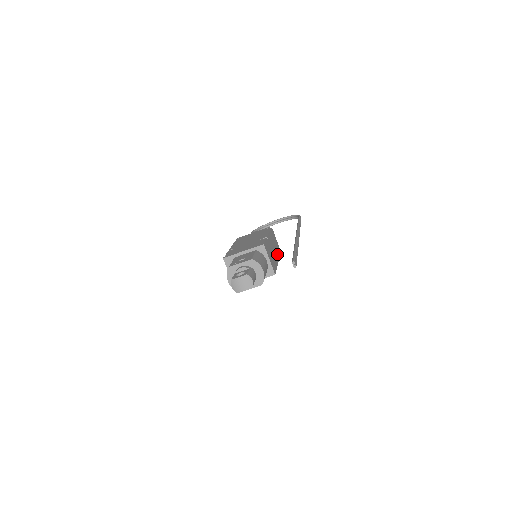
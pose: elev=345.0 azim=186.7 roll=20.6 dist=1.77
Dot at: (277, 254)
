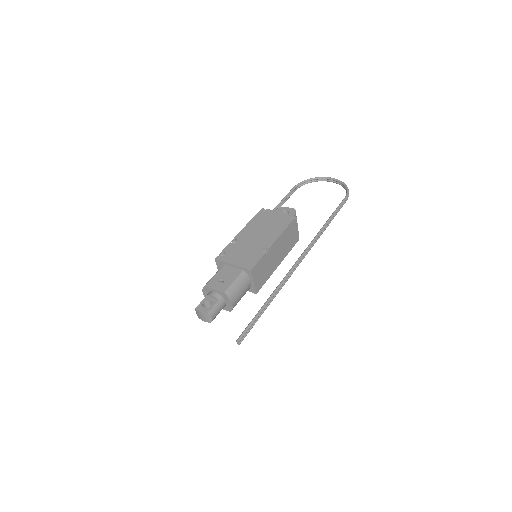
Dot at: (284, 253)
